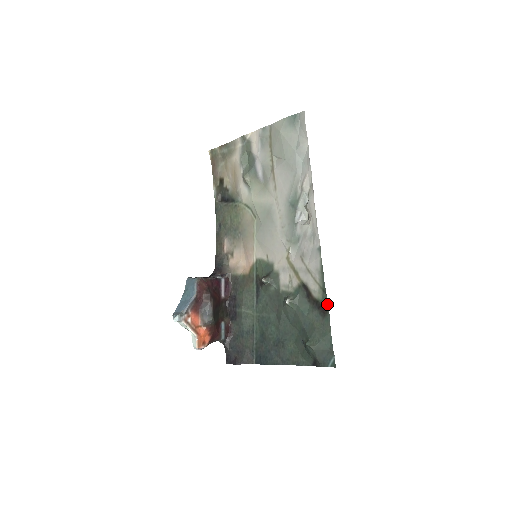
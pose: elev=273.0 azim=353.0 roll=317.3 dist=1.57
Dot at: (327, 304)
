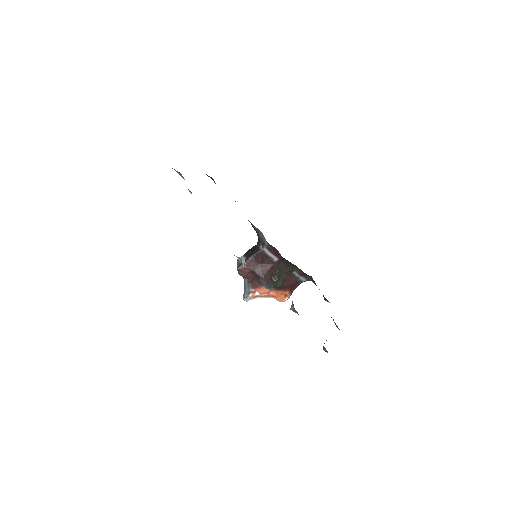
Dot at: occluded
